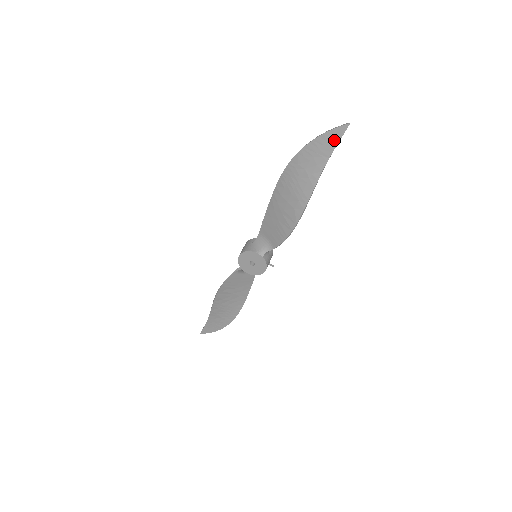
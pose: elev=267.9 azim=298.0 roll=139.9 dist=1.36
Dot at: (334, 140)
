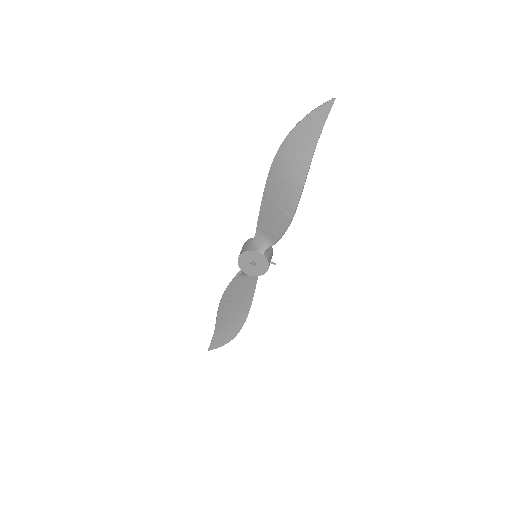
Dot at: (321, 118)
